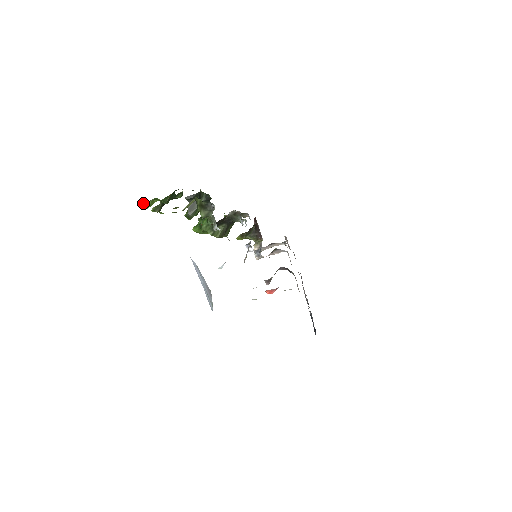
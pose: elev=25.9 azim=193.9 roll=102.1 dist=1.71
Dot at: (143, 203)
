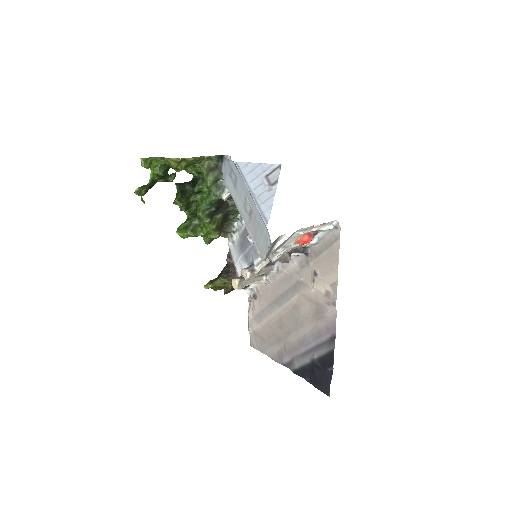
Dot at: (141, 160)
